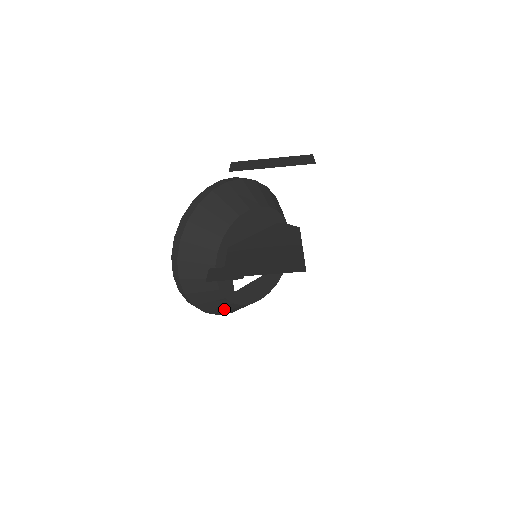
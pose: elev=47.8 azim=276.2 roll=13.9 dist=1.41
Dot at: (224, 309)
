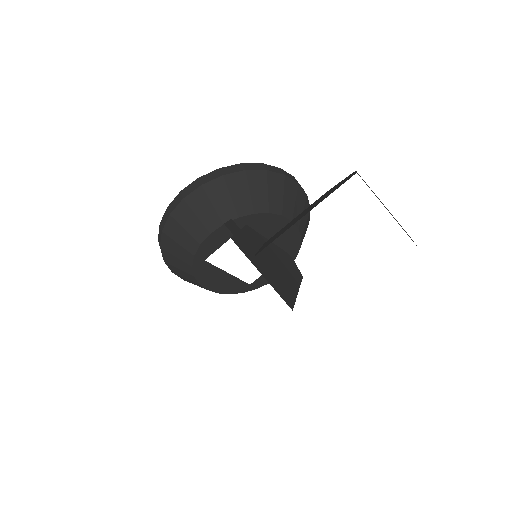
Dot at: (177, 262)
